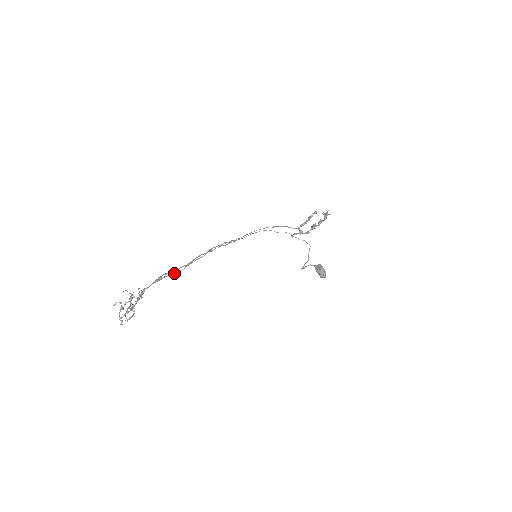
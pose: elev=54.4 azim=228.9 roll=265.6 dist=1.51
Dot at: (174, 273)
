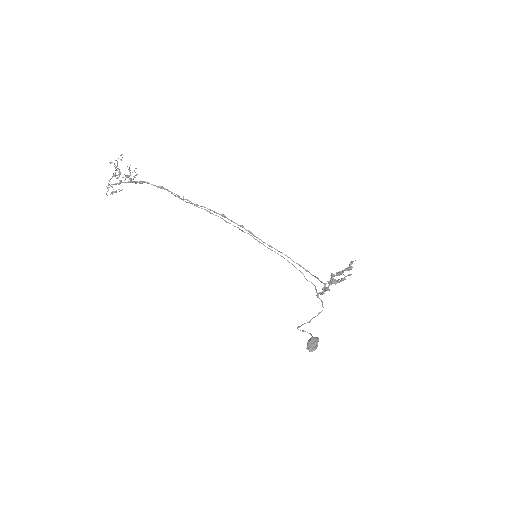
Dot at: (175, 195)
